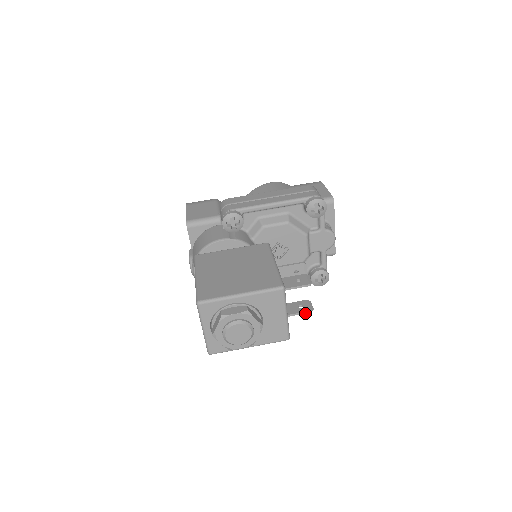
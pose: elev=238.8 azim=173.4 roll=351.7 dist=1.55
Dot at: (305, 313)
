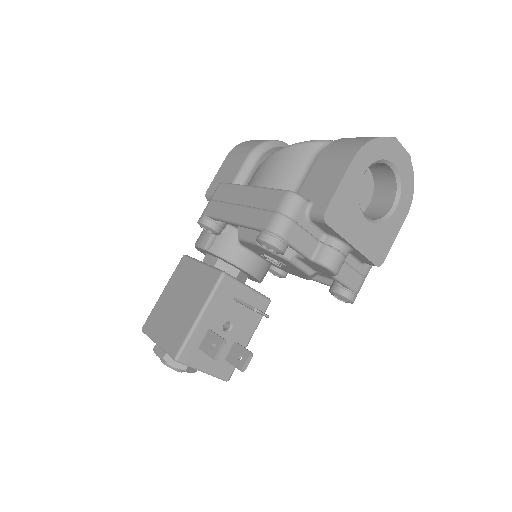
Dot at: (238, 369)
